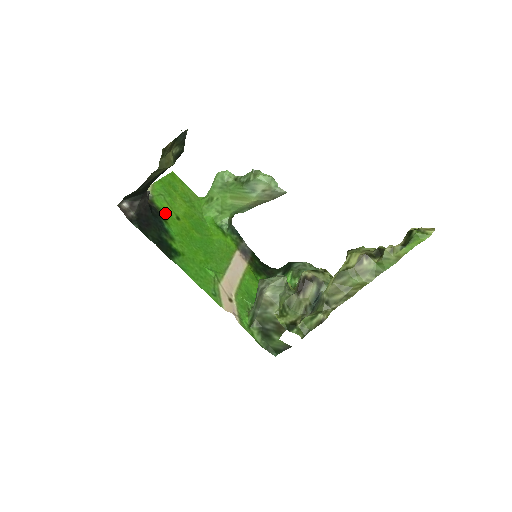
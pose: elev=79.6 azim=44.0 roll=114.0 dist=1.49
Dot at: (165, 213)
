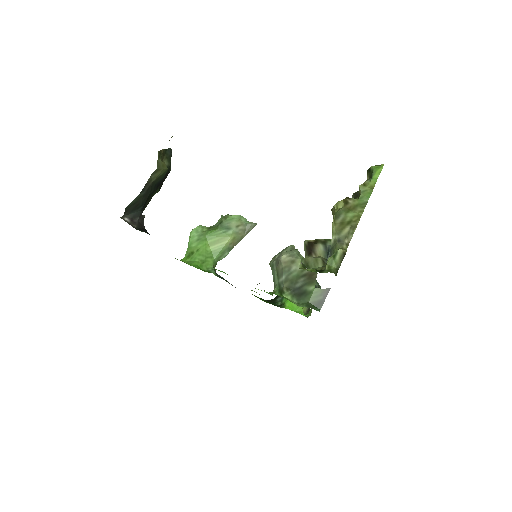
Dot at: occluded
